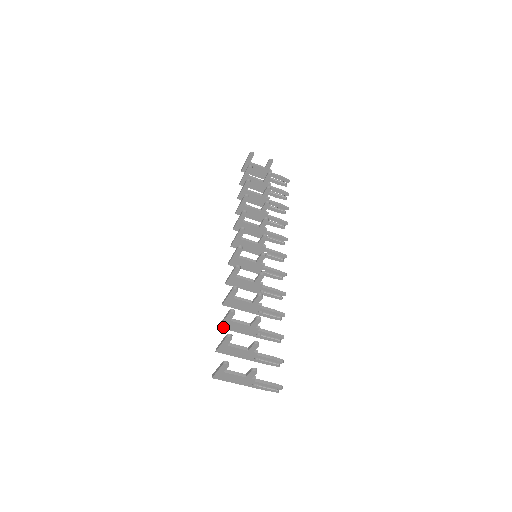
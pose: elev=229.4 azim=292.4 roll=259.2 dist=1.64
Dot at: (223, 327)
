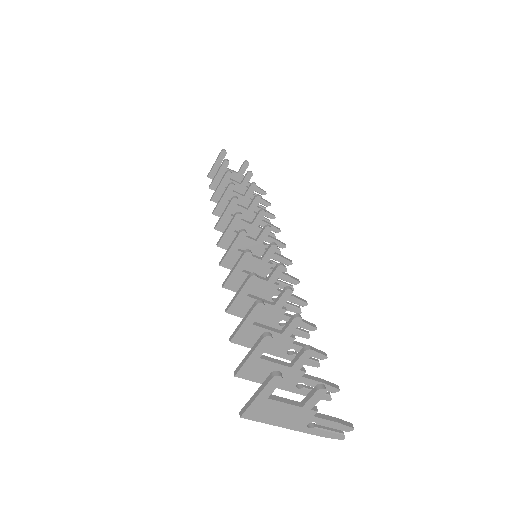
Dot at: (237, 340)
